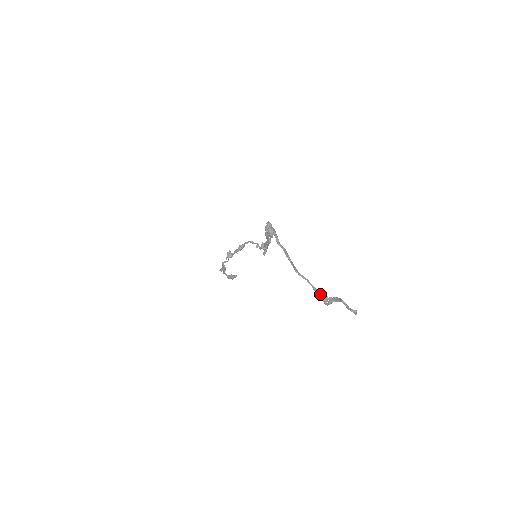
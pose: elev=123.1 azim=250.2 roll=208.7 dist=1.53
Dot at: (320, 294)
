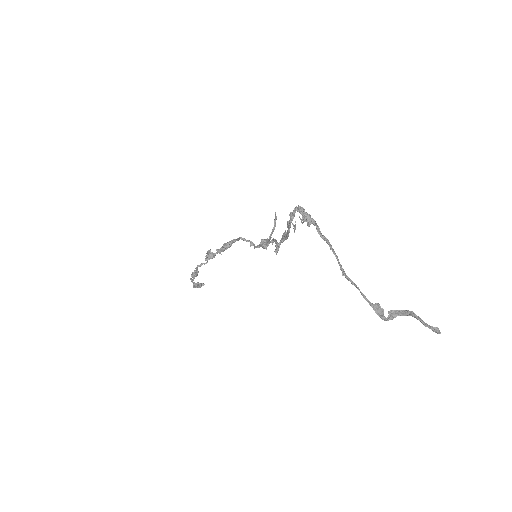
Dot at: (373, 306)
